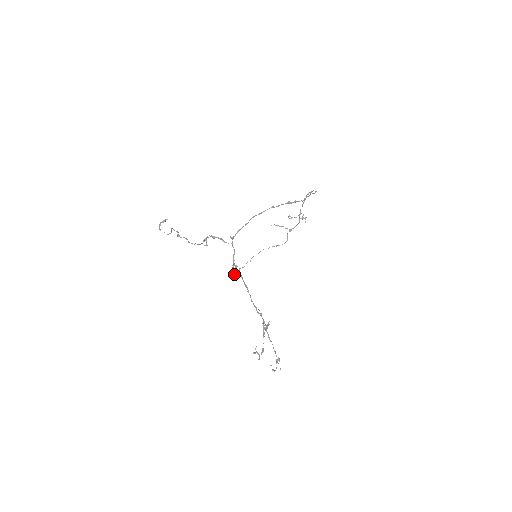
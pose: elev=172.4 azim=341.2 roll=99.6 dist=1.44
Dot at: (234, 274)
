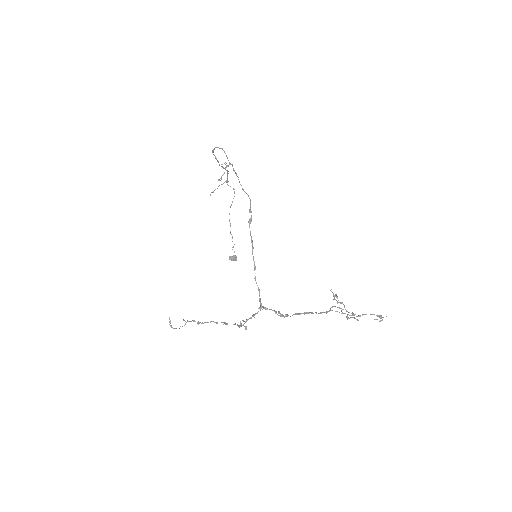
Dot at: (235, 258)
